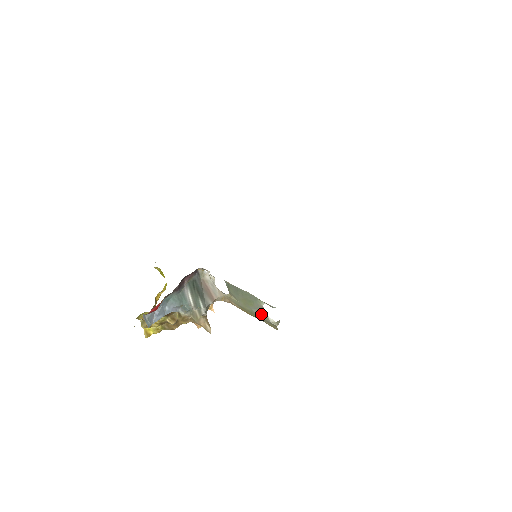
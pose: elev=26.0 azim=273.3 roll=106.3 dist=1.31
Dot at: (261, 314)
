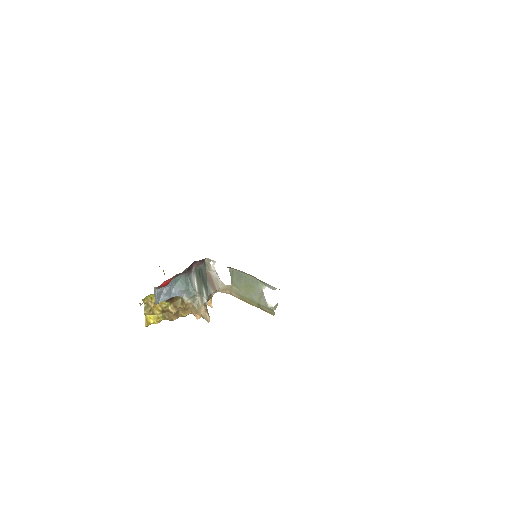
Dot at: (260, 300)
